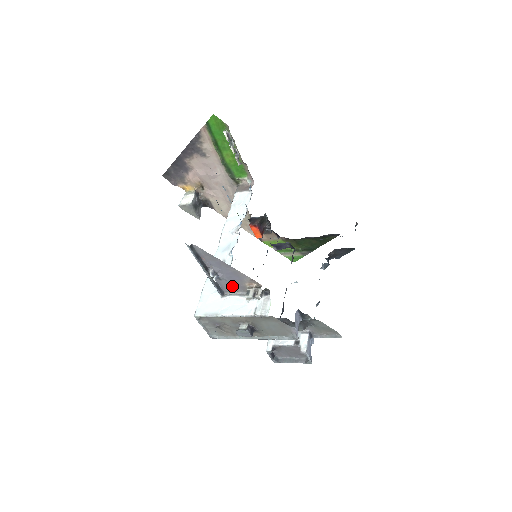
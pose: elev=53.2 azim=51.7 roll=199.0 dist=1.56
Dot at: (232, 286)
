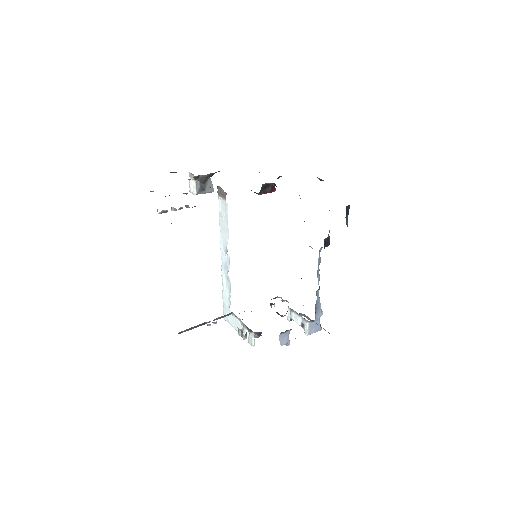
Dot at: occluded
